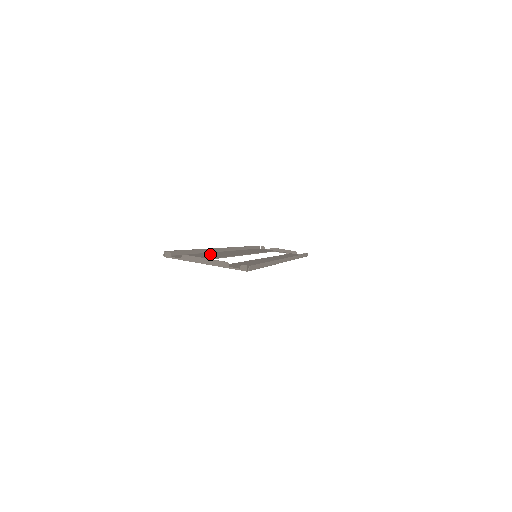
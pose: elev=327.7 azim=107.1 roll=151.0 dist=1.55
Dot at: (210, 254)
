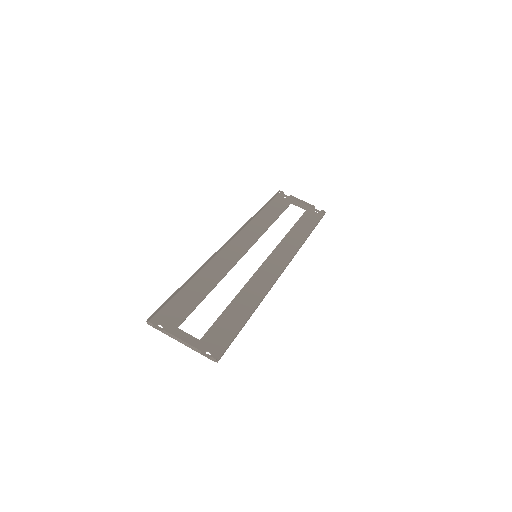
Dot at: (203, 278)
